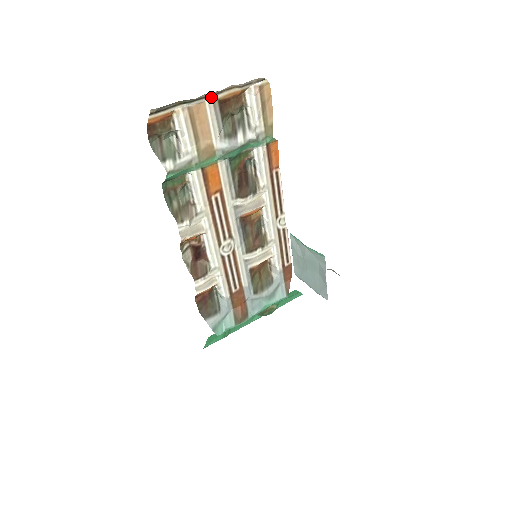
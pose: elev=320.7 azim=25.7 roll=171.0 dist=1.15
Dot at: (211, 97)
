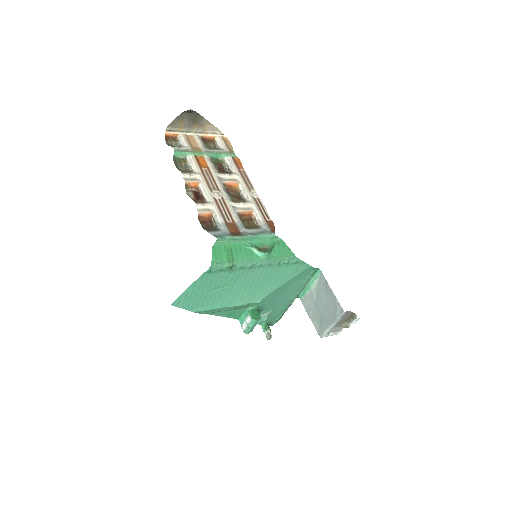
Dot at: (196, 134)
